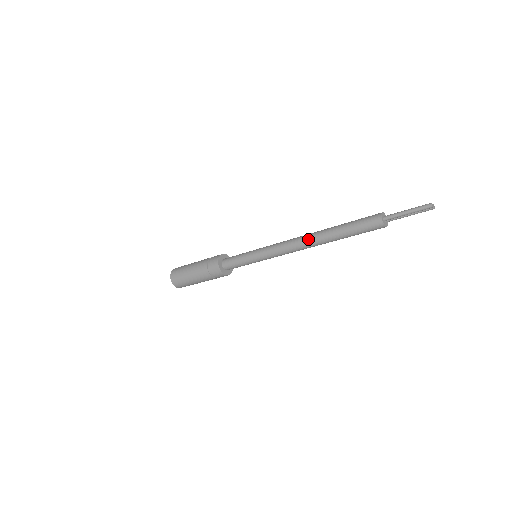
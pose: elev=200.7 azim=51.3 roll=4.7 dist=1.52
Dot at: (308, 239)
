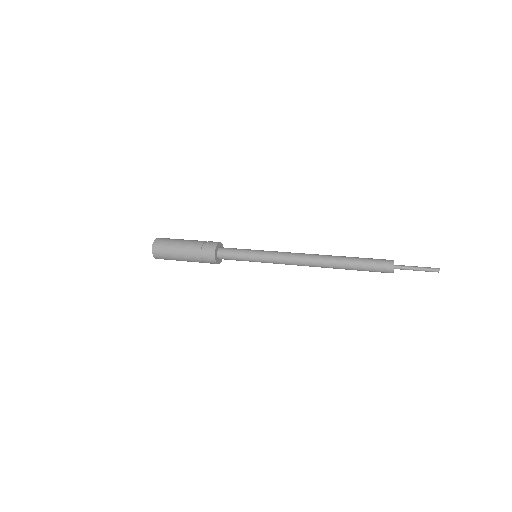
Dot at: (318, 261)
